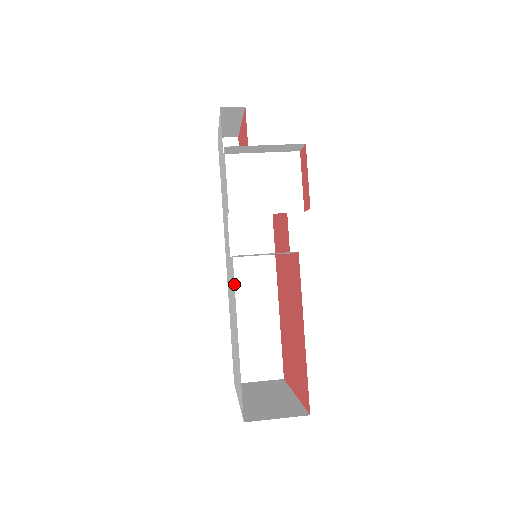
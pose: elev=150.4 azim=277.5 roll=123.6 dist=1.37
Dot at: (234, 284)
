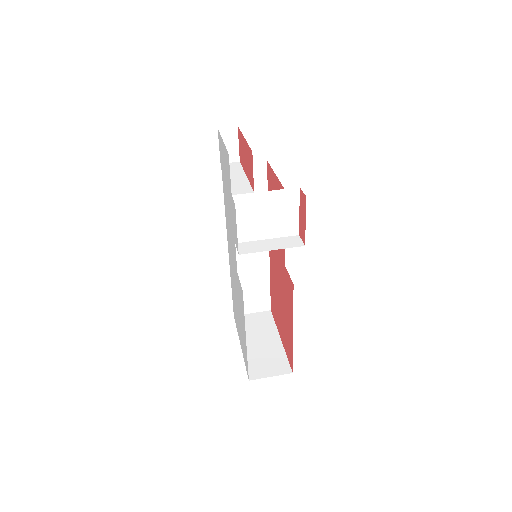
Dot at: occluded
